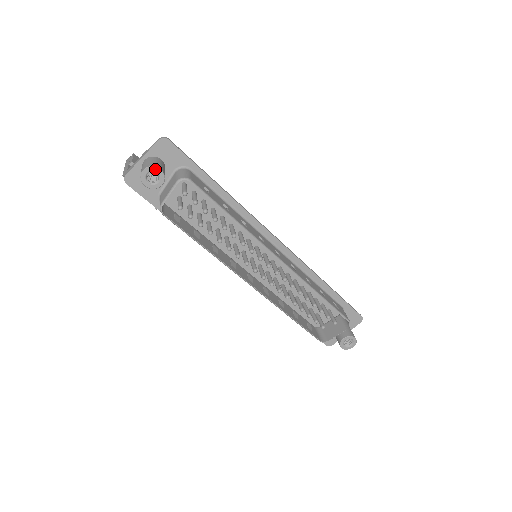
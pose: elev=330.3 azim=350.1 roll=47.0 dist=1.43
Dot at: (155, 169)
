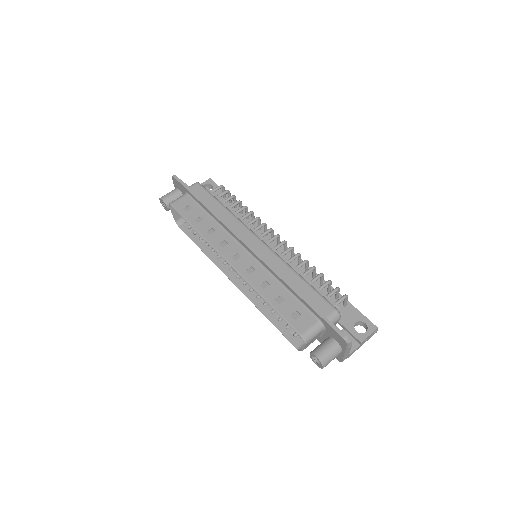
Dot at: (161, 199)
